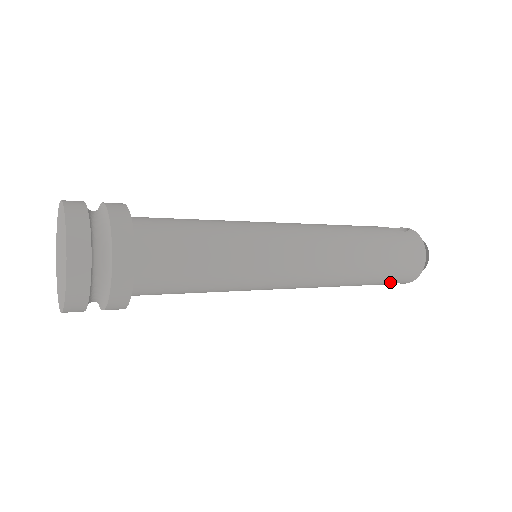
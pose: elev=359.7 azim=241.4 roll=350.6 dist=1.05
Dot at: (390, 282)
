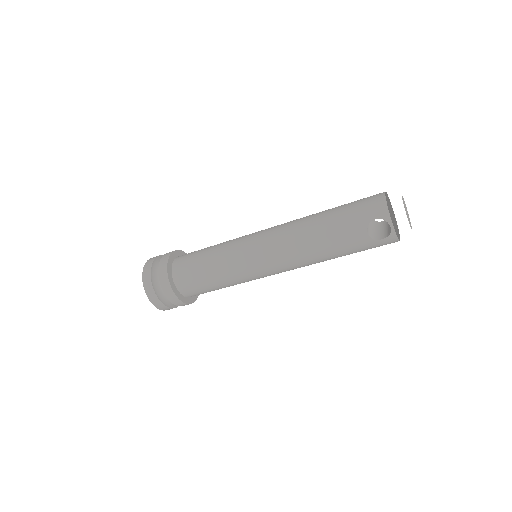
Dot at: (361, 219)
